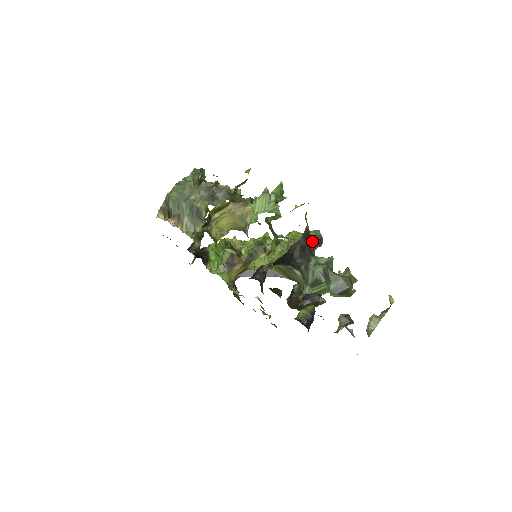
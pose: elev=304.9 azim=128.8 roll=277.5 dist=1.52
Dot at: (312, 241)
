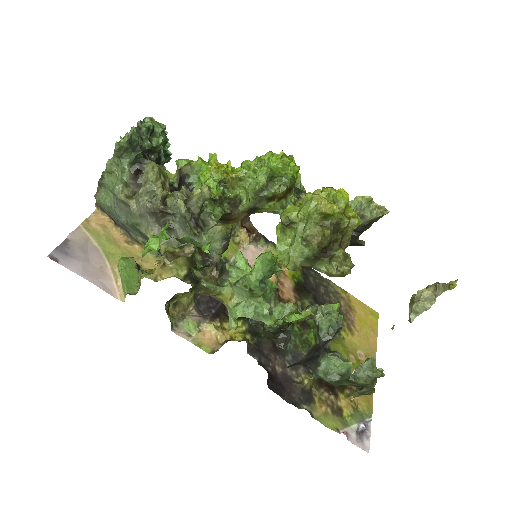
Dot at: (322, 343)
